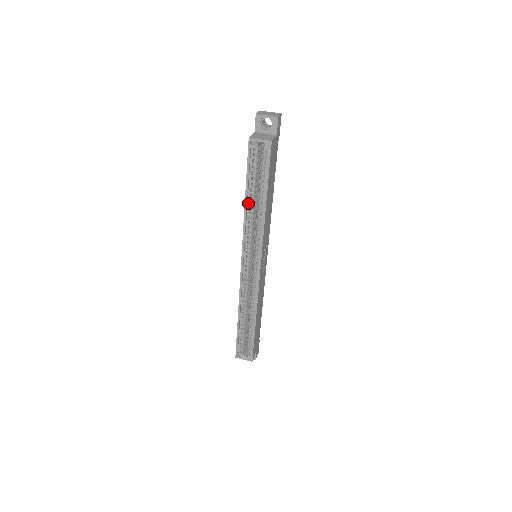
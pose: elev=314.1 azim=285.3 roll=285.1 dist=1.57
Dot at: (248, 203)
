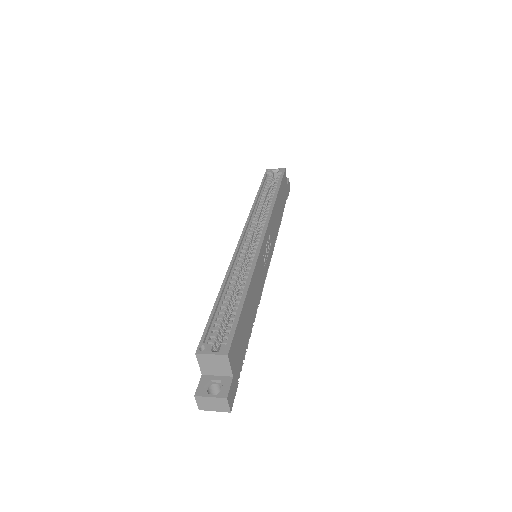
Dot at: (259, 199)
